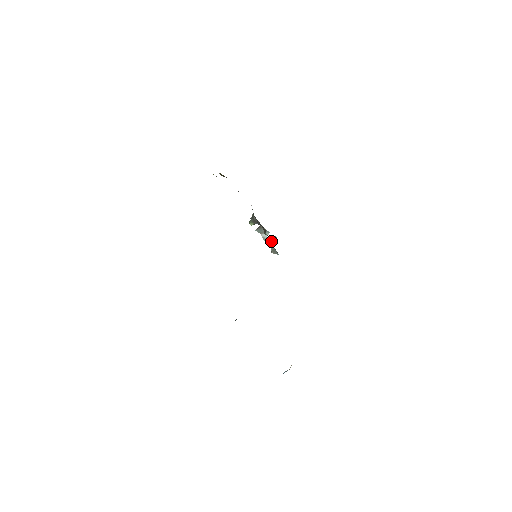
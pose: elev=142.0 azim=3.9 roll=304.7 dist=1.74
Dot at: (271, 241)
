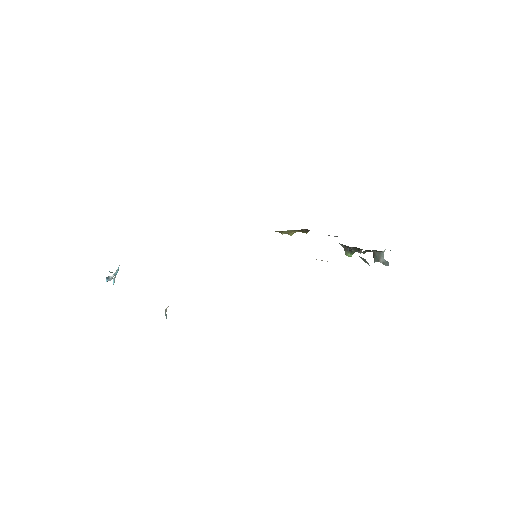
Dot at: occluded
